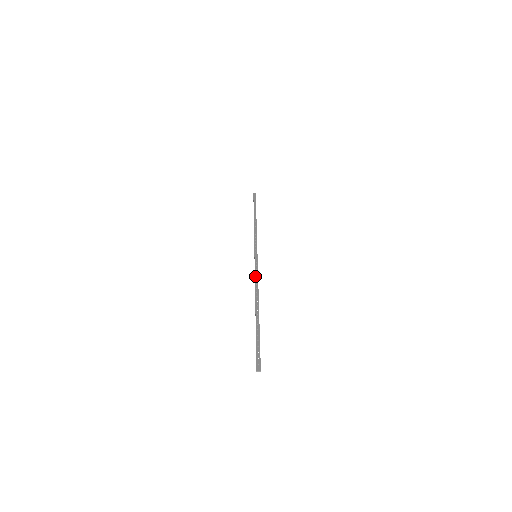
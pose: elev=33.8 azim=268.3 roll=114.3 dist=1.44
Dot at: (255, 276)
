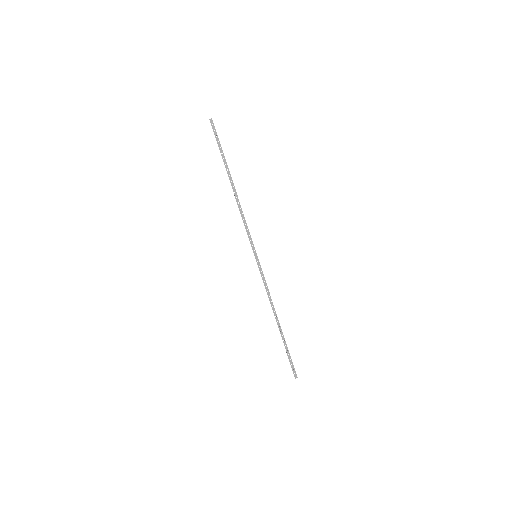
Dot at: (244, 225)
